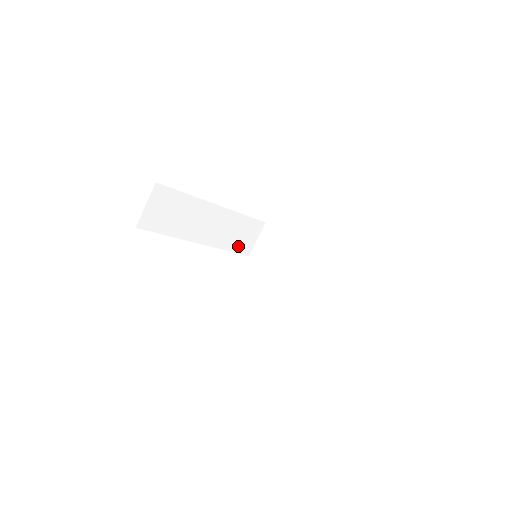
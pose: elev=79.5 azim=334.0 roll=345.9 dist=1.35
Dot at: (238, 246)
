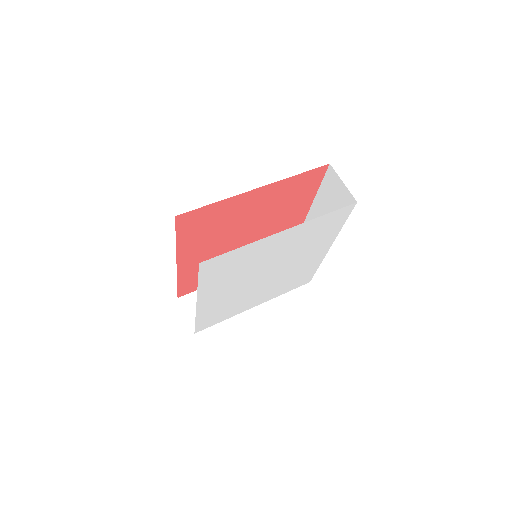
Dot at: occluded
